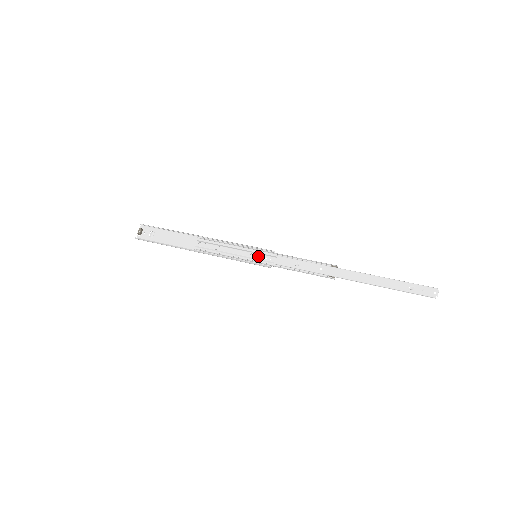
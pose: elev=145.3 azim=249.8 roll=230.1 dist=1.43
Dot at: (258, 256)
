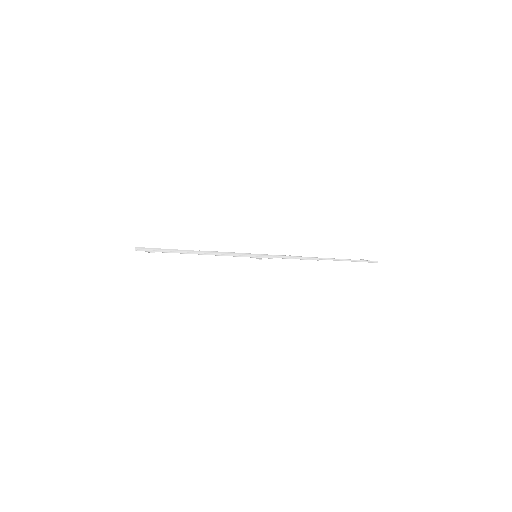
Dot at: (257, 258)
